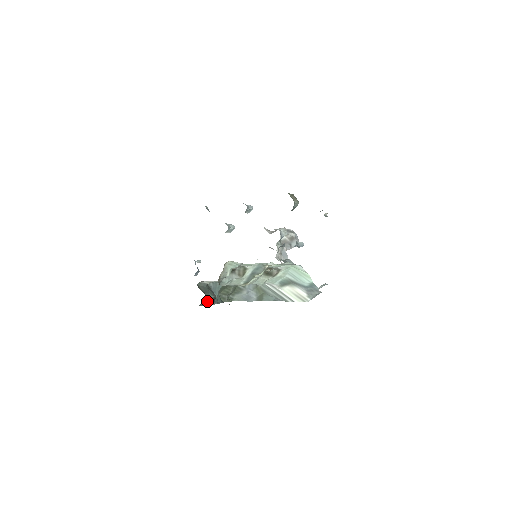
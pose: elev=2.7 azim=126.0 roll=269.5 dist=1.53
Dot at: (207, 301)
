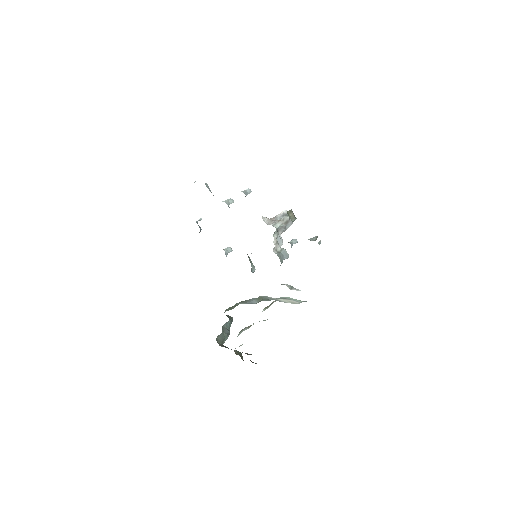
Dot at: (223, 343)
